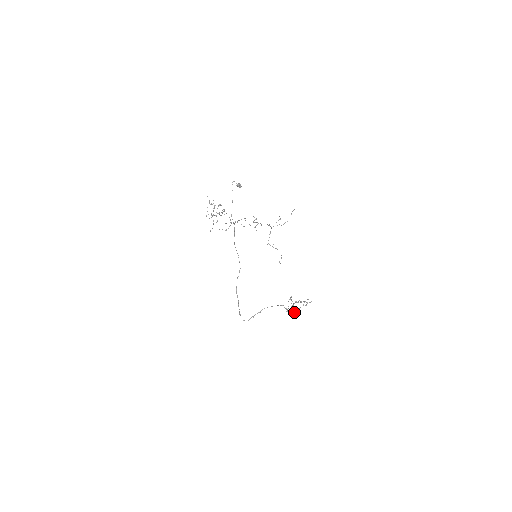
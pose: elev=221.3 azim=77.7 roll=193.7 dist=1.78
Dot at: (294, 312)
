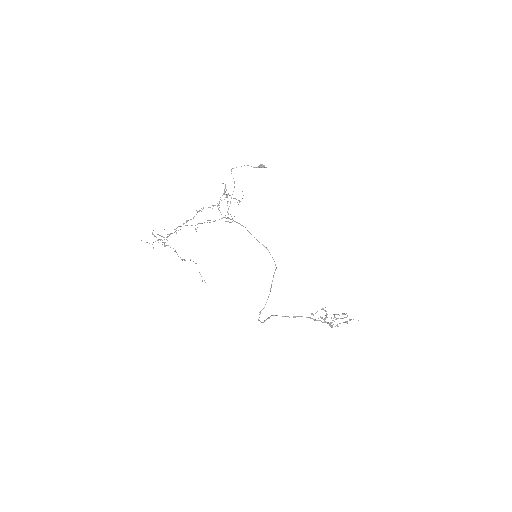
Dot at: (331, 327)
